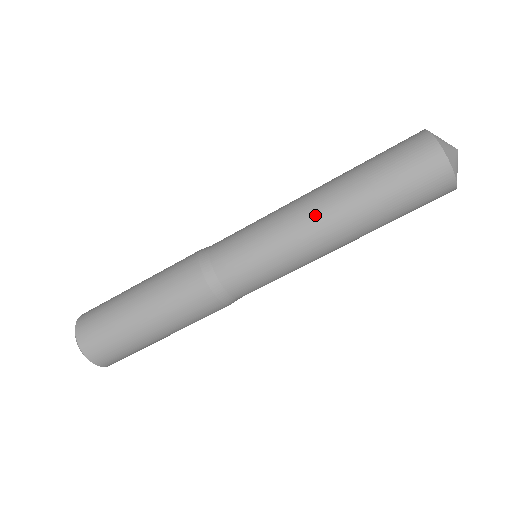
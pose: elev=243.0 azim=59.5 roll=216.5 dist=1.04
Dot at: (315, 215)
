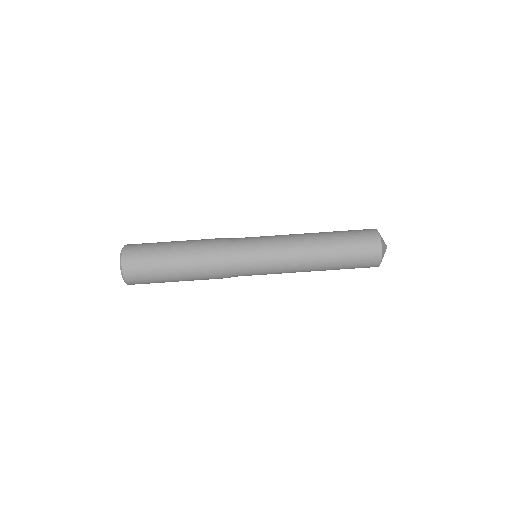
Dot at: (304, 254)
